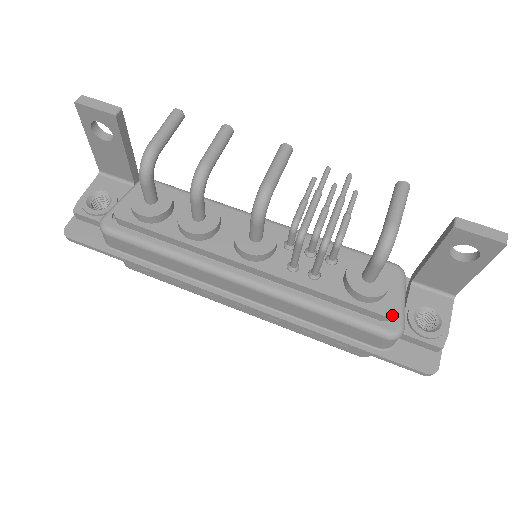
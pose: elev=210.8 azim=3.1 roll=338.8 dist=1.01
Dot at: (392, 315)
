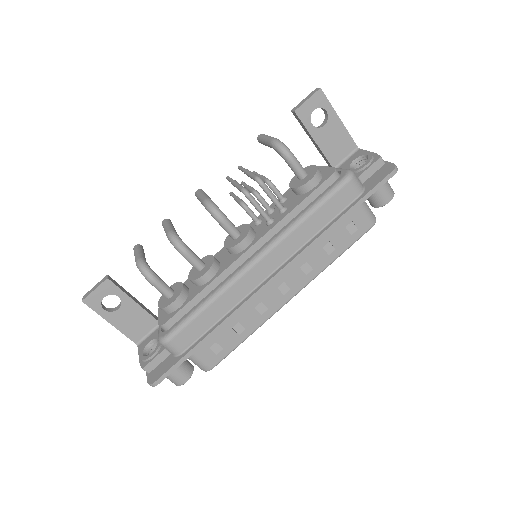
Dot at: (335, 171)
